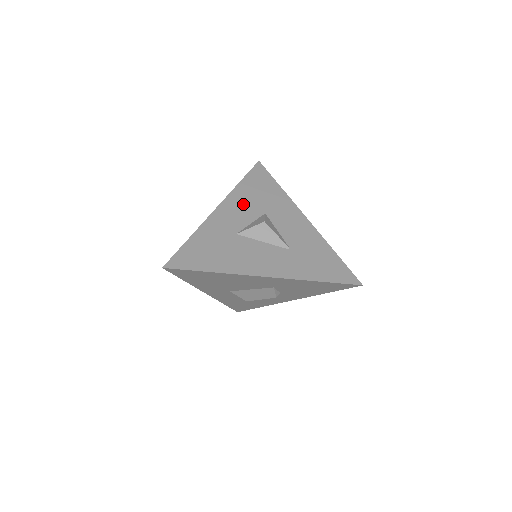
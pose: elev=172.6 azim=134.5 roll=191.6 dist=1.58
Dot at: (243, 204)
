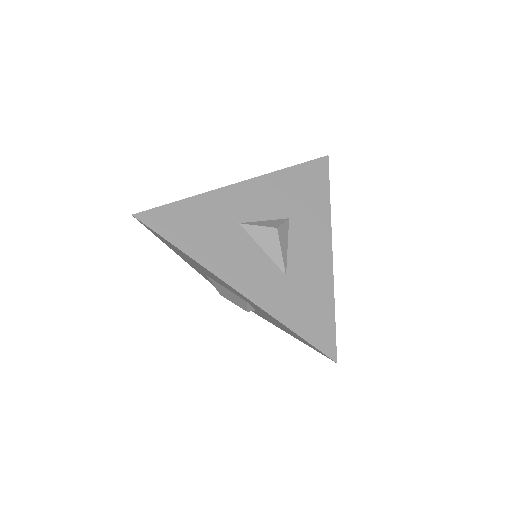
Dot at: (272, 194)
